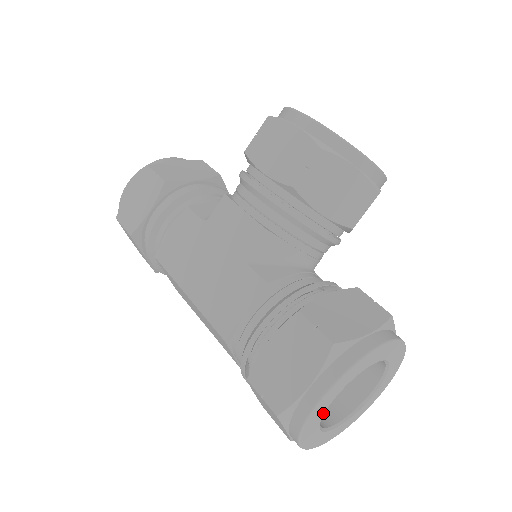
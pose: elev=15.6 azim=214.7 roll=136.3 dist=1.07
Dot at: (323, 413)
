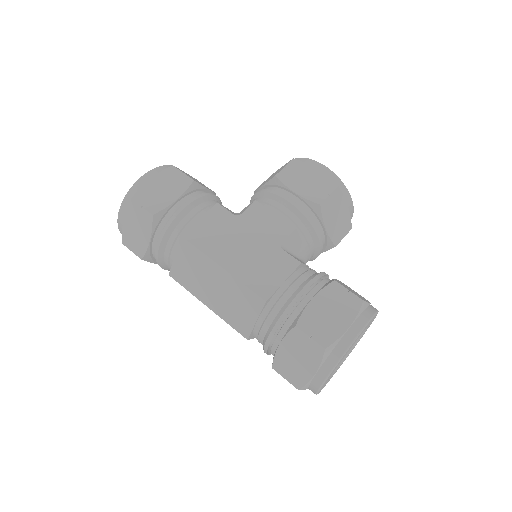
Dot at: occluded
